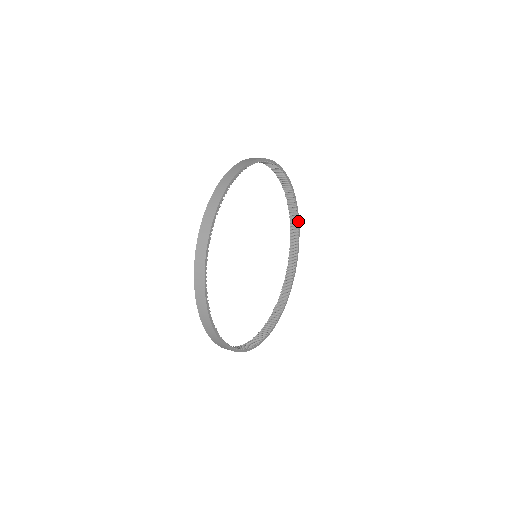
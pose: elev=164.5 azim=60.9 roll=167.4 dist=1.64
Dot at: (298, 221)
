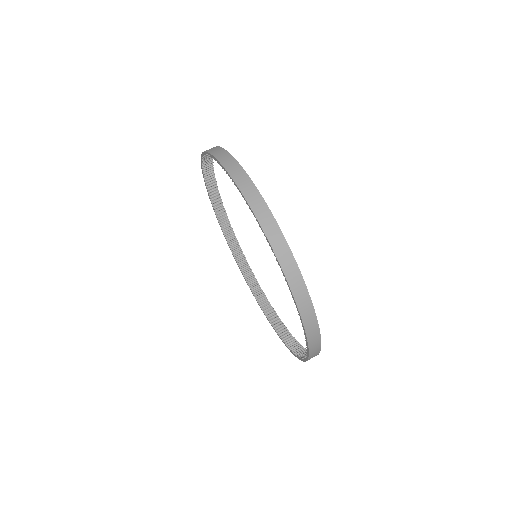
Dot at: occluded
